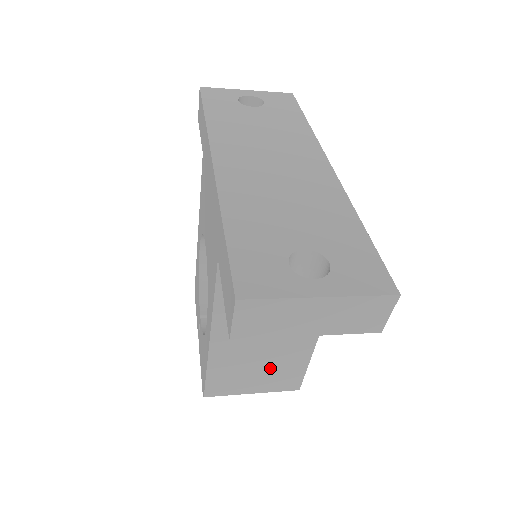
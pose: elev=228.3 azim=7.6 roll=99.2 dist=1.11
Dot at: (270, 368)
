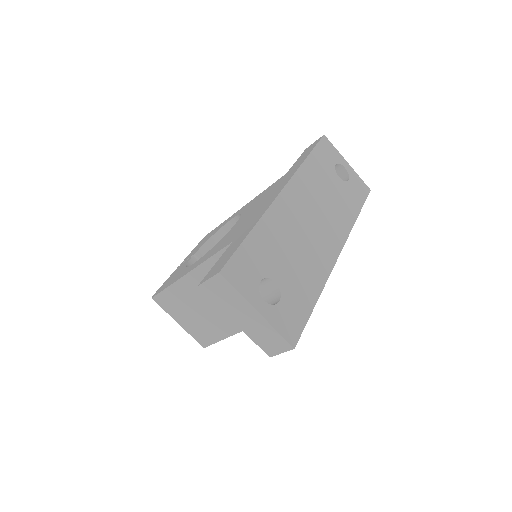
Dot at: (201, 320)
